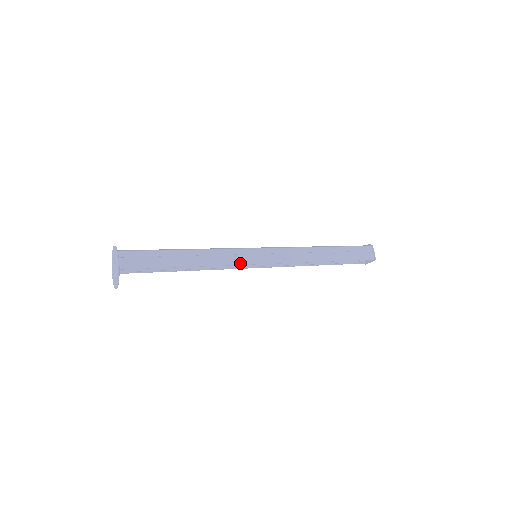
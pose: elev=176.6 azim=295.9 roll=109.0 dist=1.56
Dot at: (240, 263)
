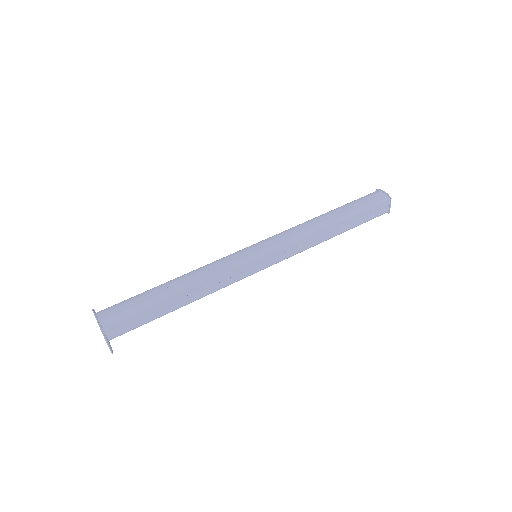
Dot at: (239, 280)
